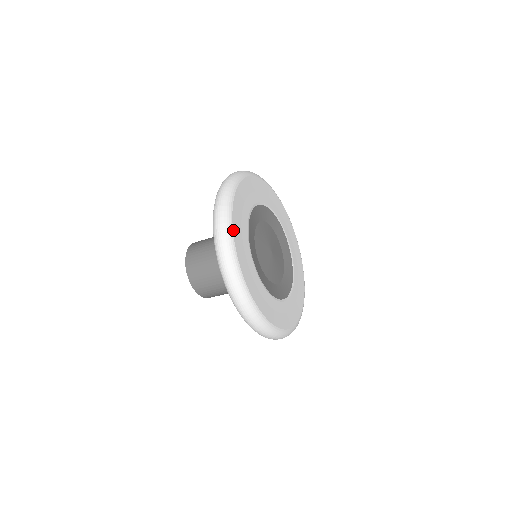
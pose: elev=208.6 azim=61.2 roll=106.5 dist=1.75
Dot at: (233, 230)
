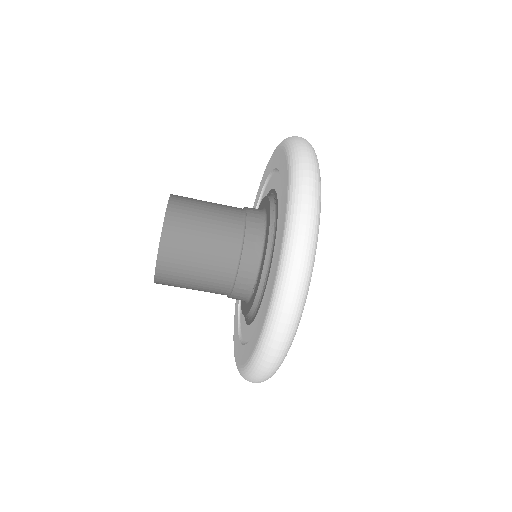
Dot at: (314, 260)
